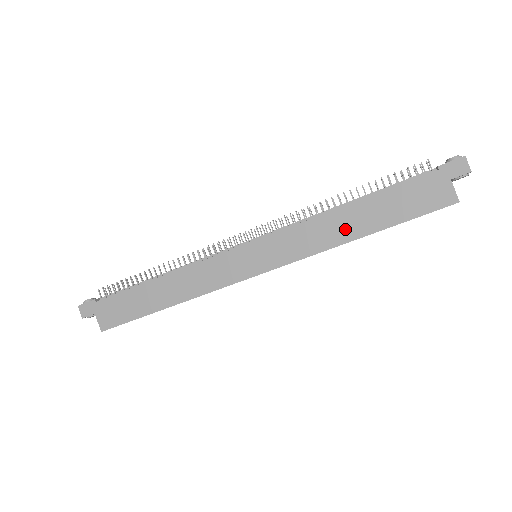
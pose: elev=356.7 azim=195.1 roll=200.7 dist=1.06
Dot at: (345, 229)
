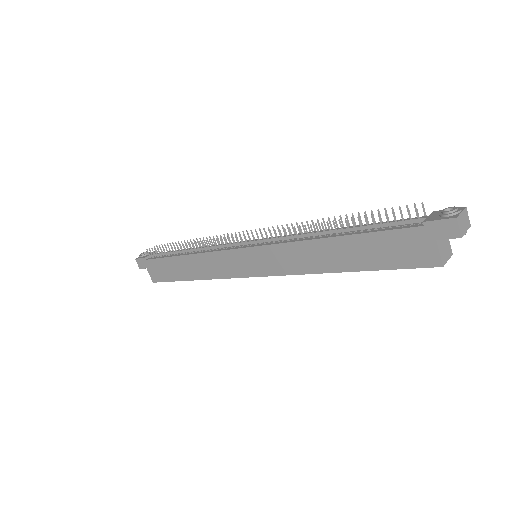
Dot at: (325, 260)
